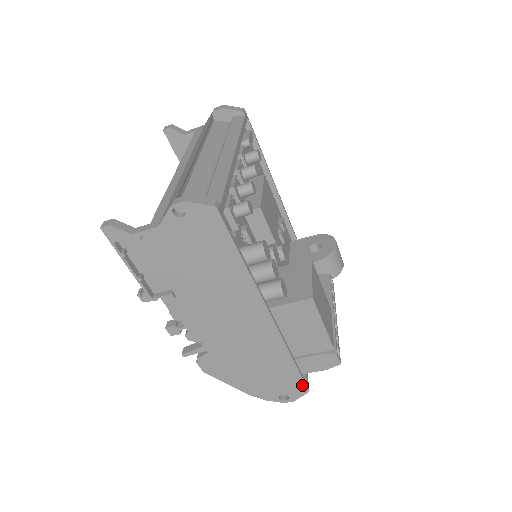
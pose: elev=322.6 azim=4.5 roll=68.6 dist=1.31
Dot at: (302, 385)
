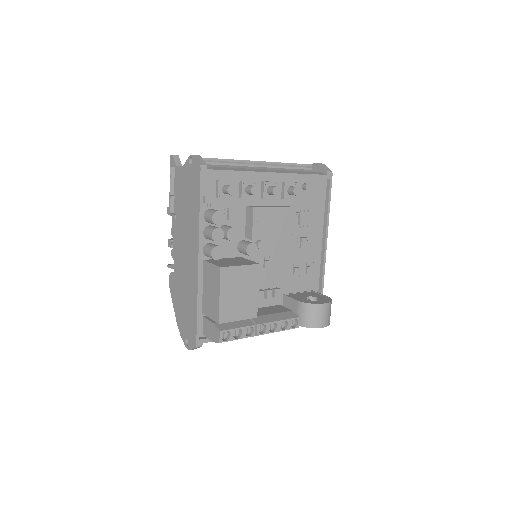
Dot at: (195, 338)
